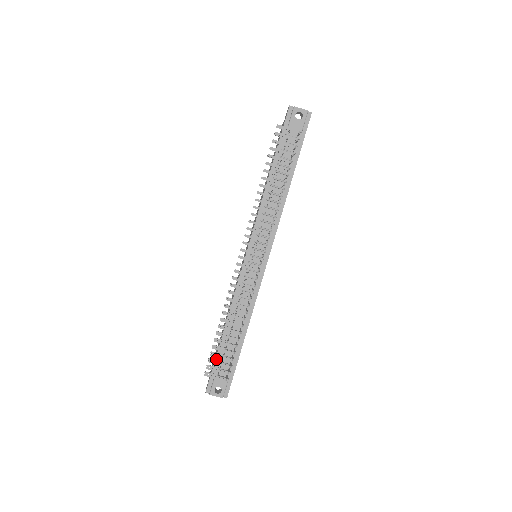
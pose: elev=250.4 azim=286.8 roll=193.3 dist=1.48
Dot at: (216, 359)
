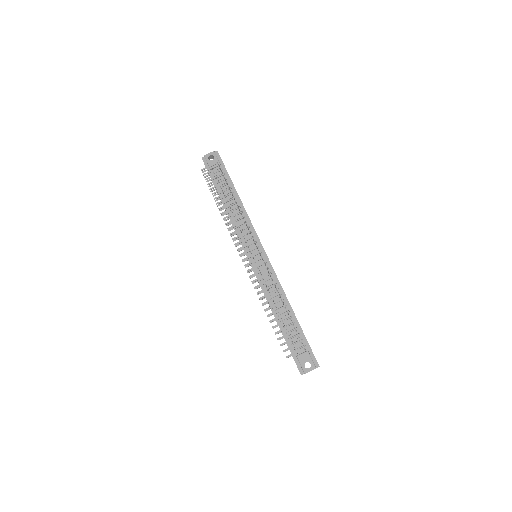
Dot at: (287, 344)
